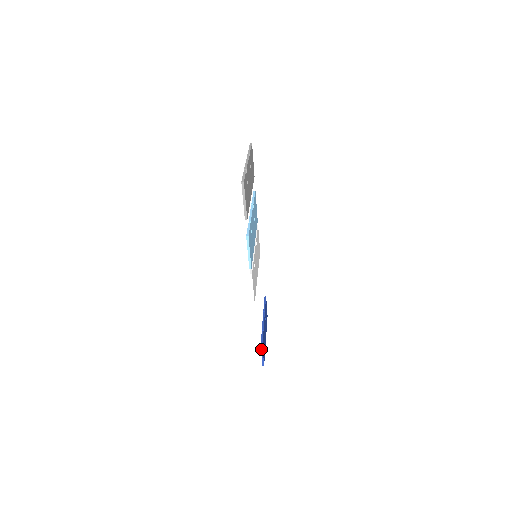
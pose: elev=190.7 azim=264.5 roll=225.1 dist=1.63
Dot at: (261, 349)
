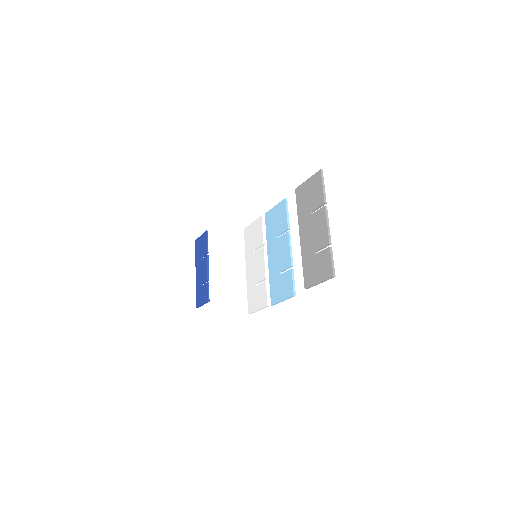
Dot at: occluded
